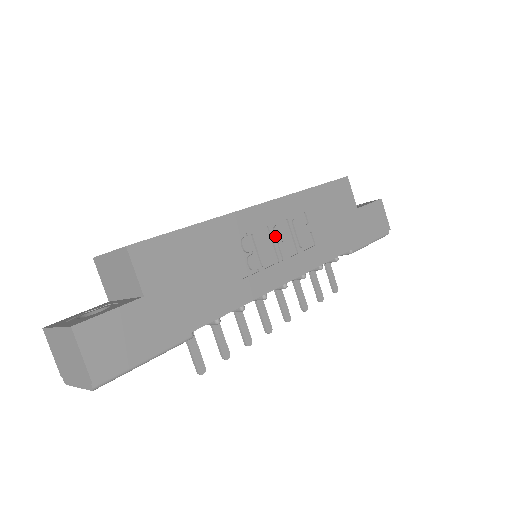
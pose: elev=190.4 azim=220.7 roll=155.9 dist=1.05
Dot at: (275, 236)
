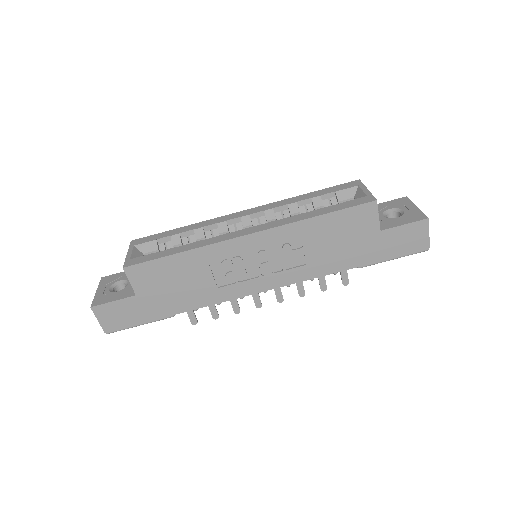
Dot at: (259, 258)
